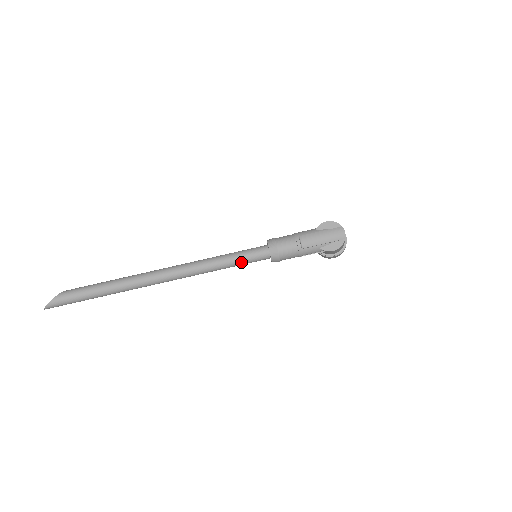
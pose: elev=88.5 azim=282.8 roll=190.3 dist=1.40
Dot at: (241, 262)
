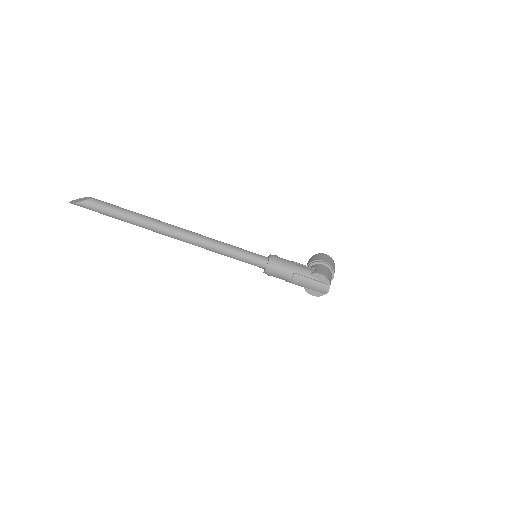
Dot at: (240, 260)
